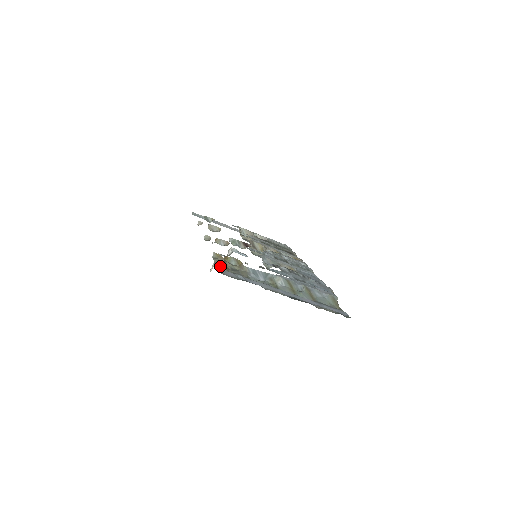
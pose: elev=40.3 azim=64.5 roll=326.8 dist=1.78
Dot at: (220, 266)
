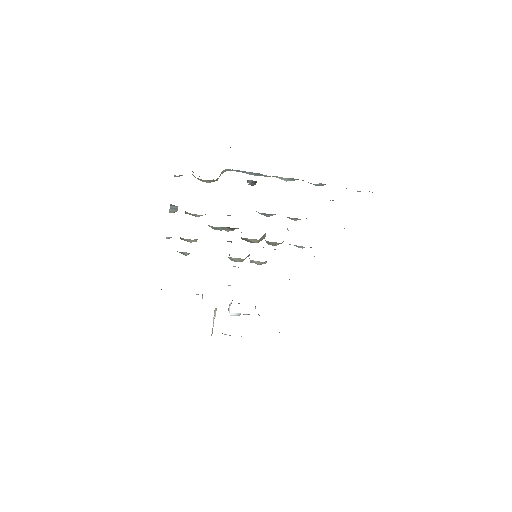
Dot at: occluded
